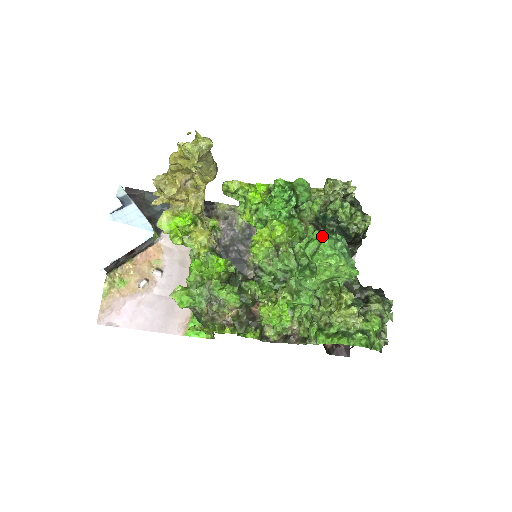
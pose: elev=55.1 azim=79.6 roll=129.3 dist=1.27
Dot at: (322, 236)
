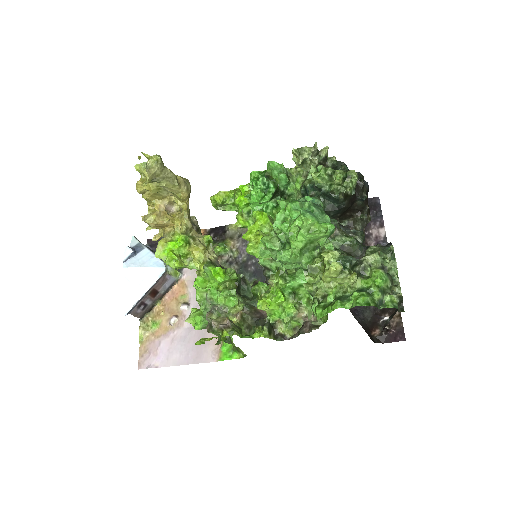
Dot at: occluded
